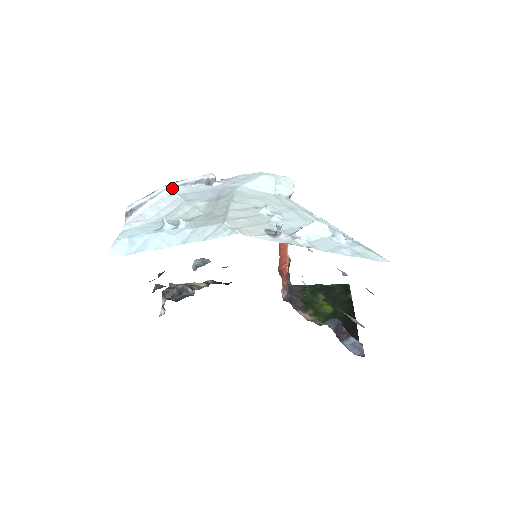
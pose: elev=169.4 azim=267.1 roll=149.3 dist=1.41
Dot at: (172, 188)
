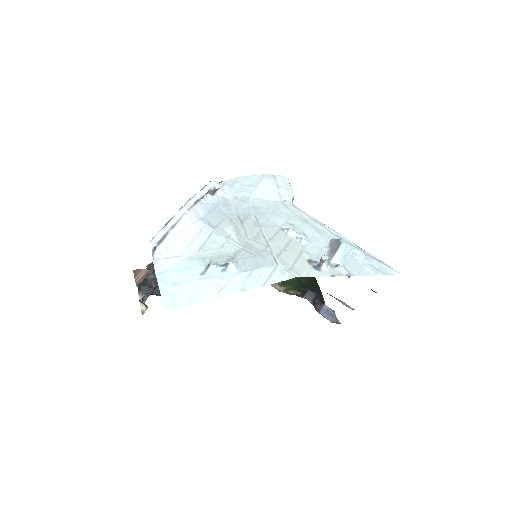
Dot at: (191, 212)
